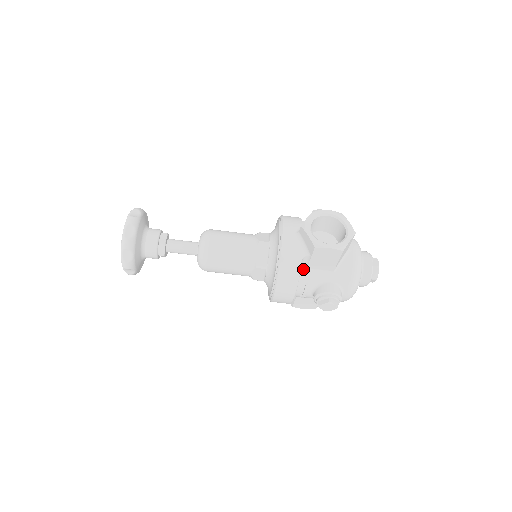
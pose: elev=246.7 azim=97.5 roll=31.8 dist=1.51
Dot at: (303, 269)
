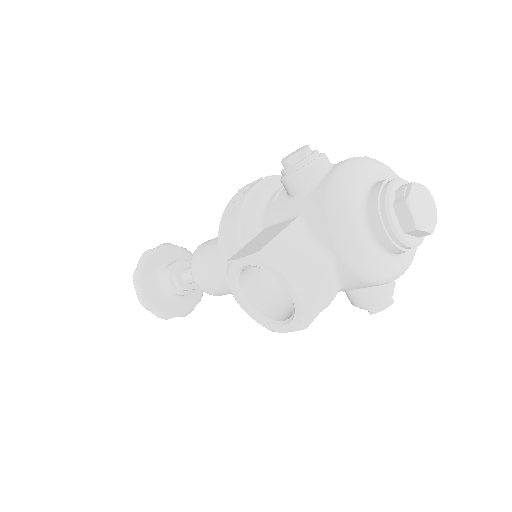
Dot at: occluded
